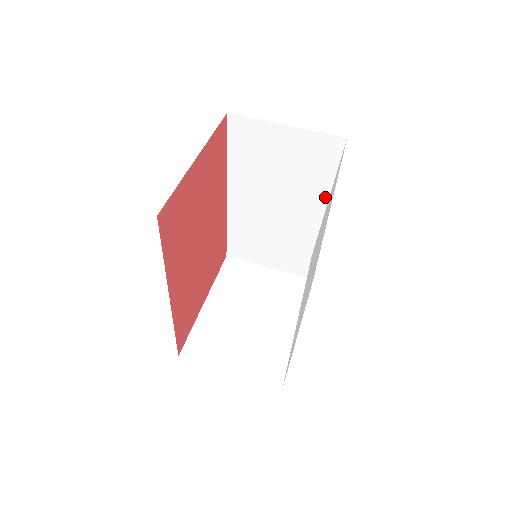
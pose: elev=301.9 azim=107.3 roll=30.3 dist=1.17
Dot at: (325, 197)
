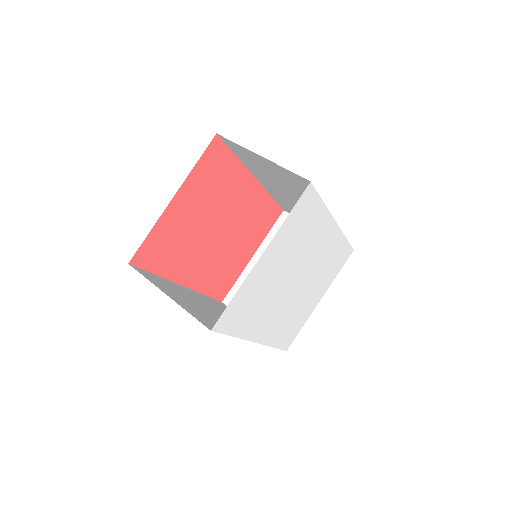
Dot at: occluded
